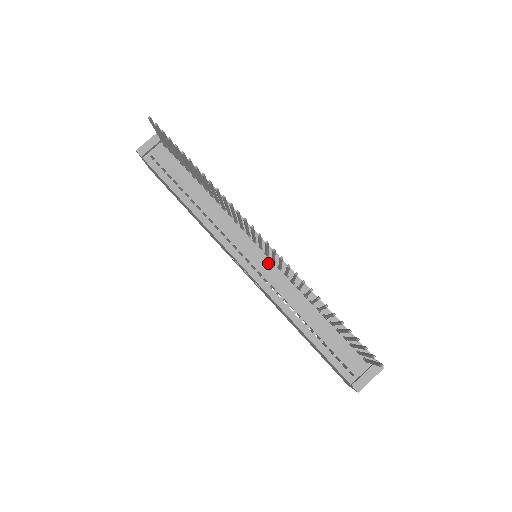
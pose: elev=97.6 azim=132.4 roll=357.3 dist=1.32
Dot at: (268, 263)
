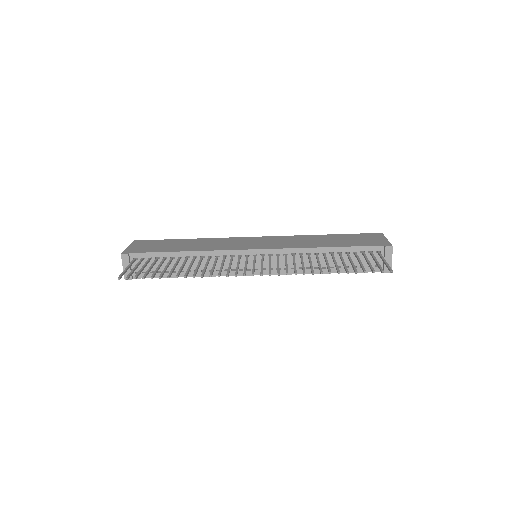
Dot at: (268, 259)
